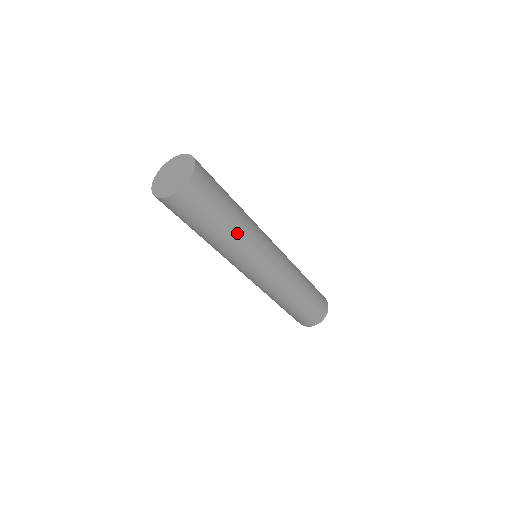
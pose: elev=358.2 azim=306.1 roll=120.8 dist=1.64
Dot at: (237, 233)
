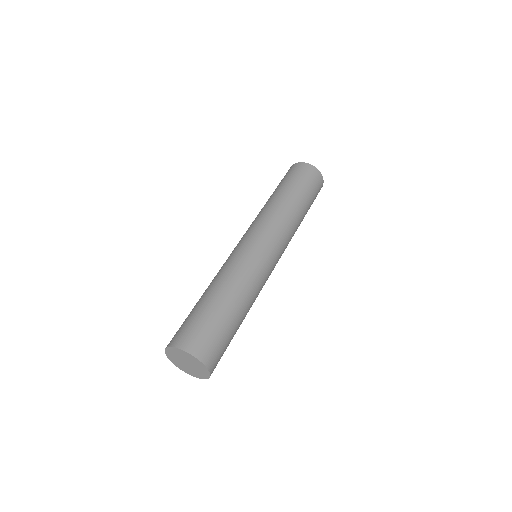
Dot at: occluded
